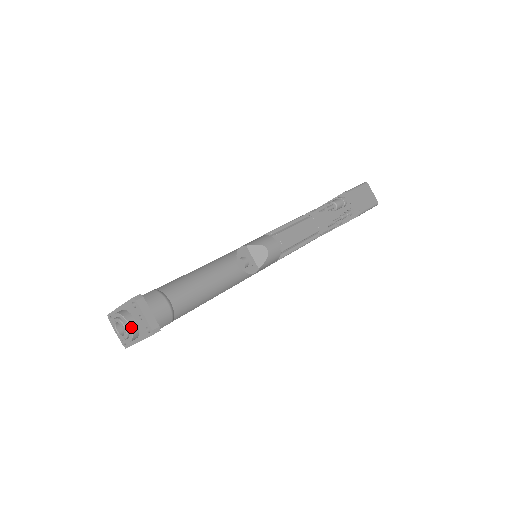
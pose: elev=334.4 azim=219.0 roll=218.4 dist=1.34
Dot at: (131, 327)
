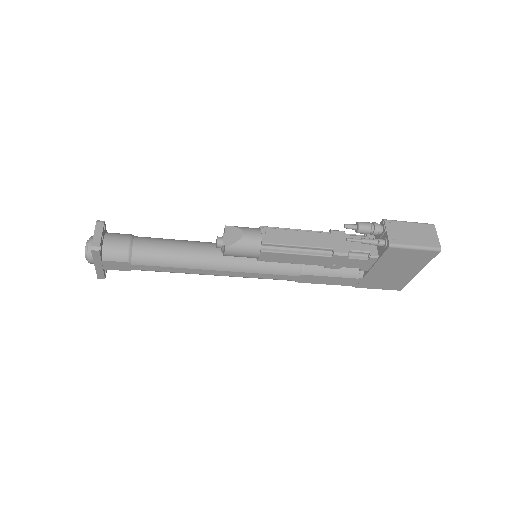
Dot at: (89, 245)
